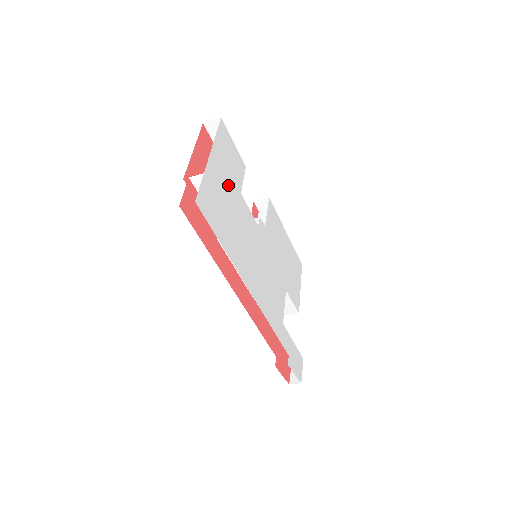
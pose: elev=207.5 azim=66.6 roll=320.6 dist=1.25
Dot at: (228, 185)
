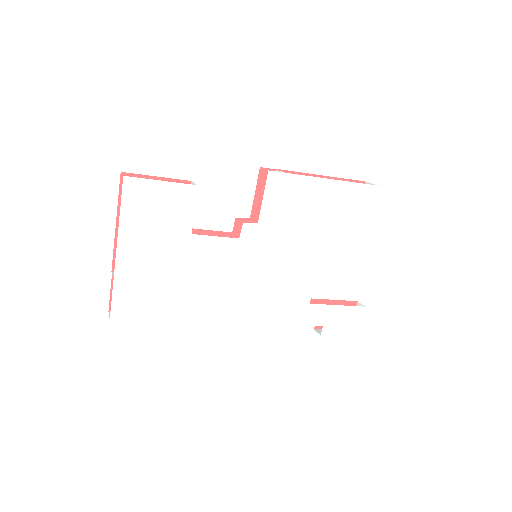
Dot at: (162, 249)
